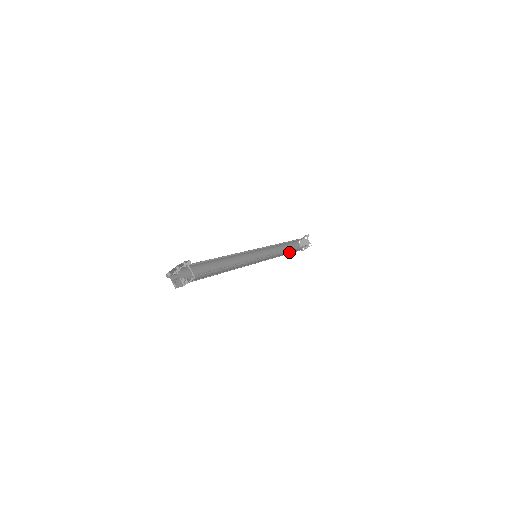
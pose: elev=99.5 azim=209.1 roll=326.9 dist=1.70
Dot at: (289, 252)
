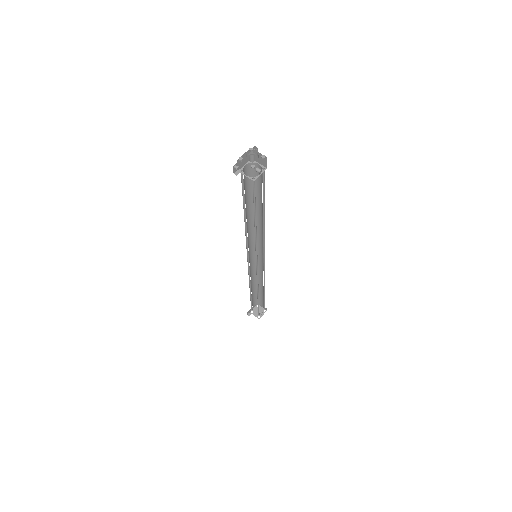
Dot at: (258, 300)
